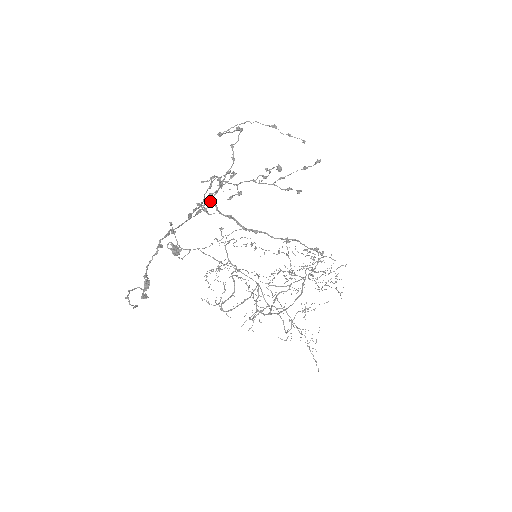
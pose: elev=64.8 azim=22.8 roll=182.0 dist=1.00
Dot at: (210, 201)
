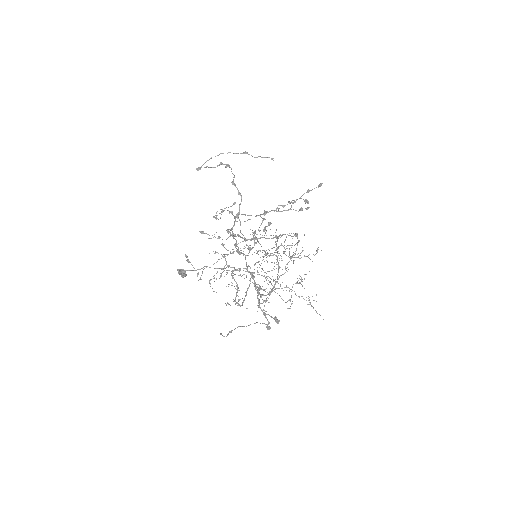
Dot at: occluded
